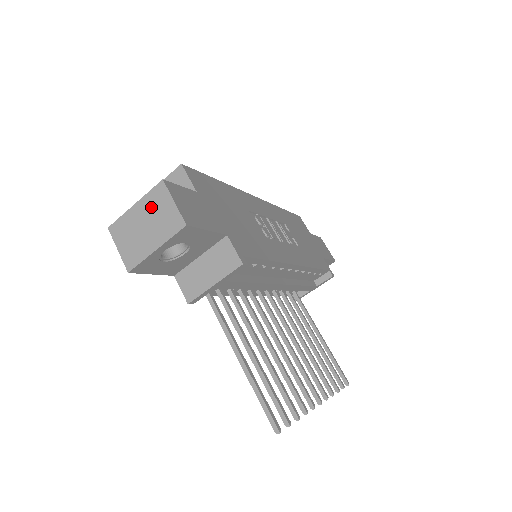
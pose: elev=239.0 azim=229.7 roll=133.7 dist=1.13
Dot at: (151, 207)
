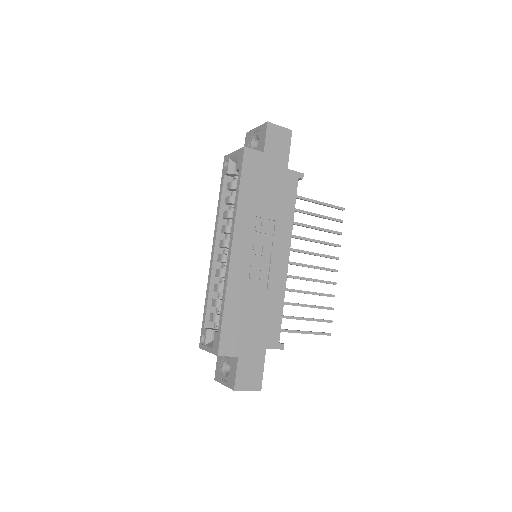
Dot at: occluded
